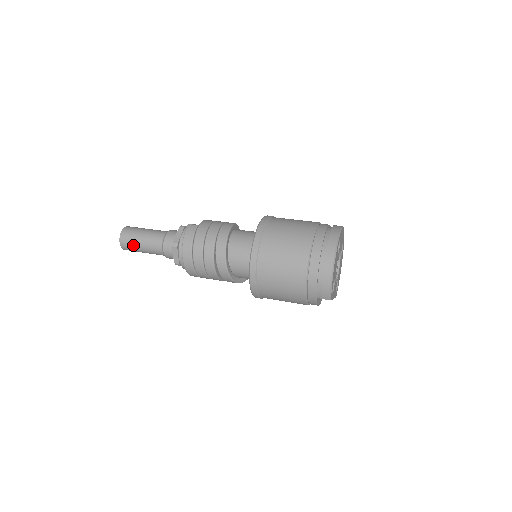
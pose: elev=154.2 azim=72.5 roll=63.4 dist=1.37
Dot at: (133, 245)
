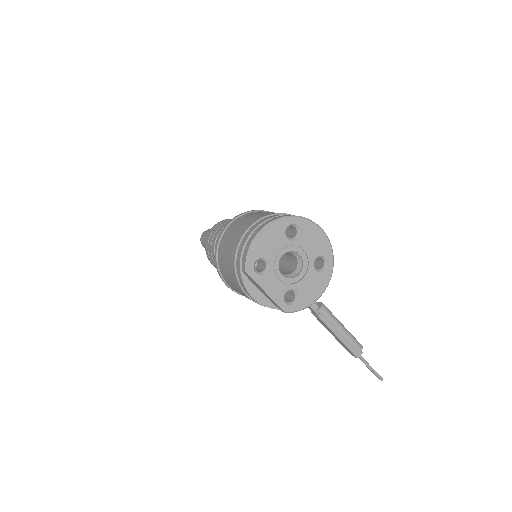
Dot at: (204, 238)
